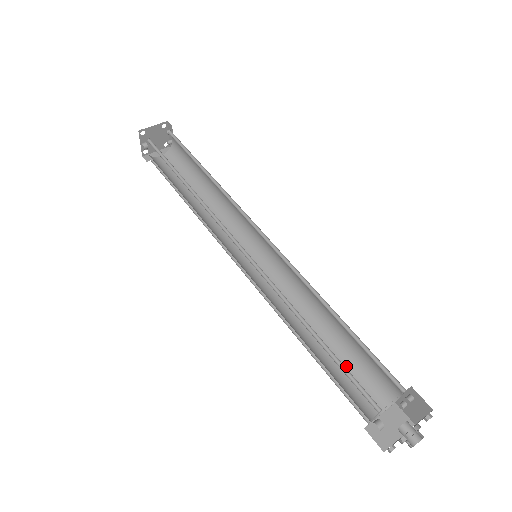
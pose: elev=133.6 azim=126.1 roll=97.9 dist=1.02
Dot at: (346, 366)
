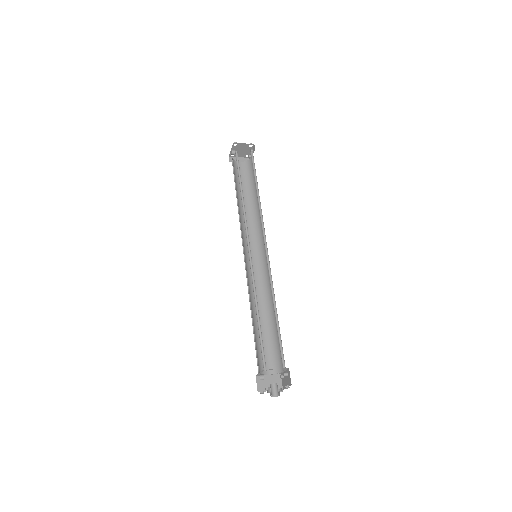
Dot at: (267, 342)
